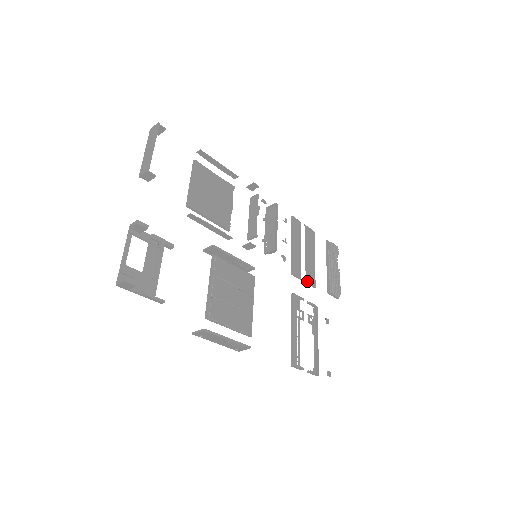
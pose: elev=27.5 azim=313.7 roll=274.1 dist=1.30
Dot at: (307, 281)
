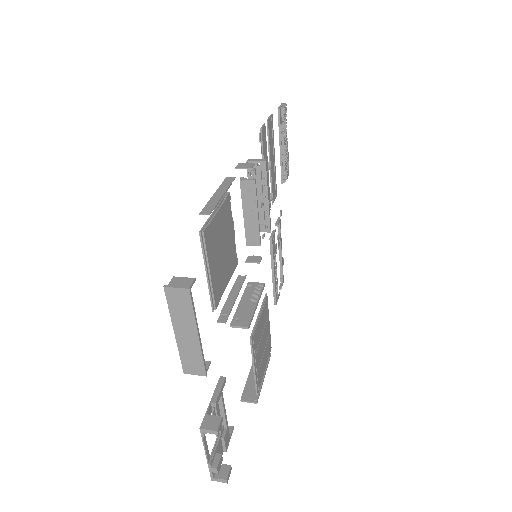
Dot at: (273, 199)
